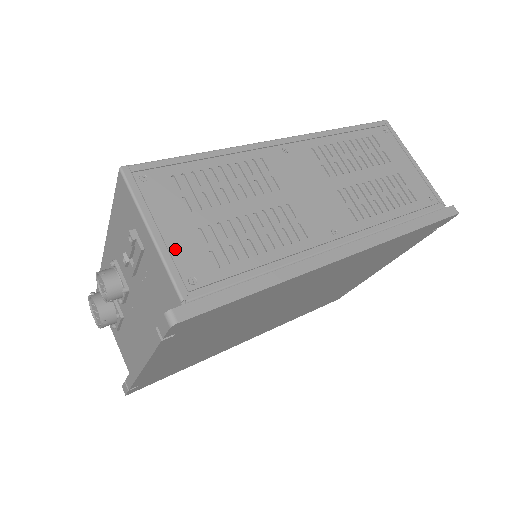
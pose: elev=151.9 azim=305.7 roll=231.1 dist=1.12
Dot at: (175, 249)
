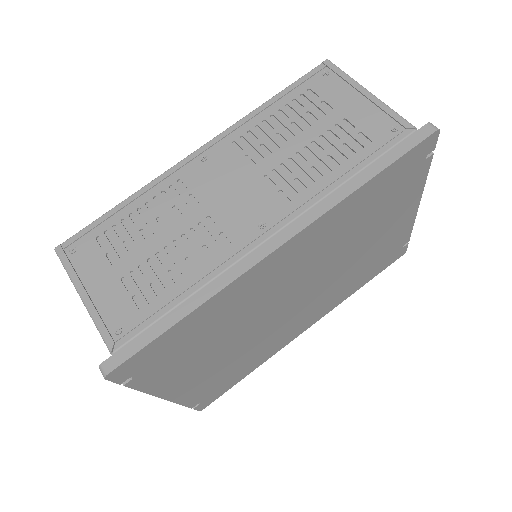
Dot at: (102, 306)
